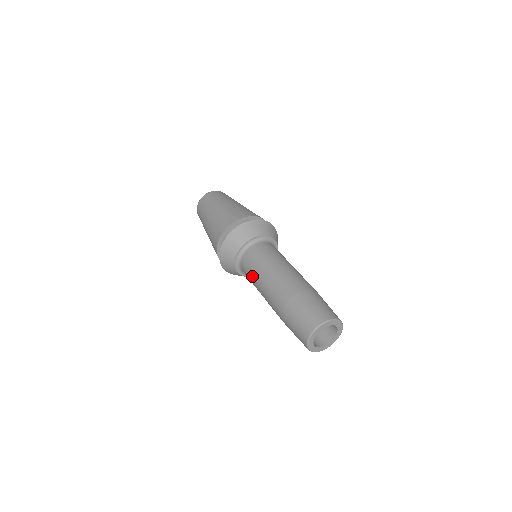
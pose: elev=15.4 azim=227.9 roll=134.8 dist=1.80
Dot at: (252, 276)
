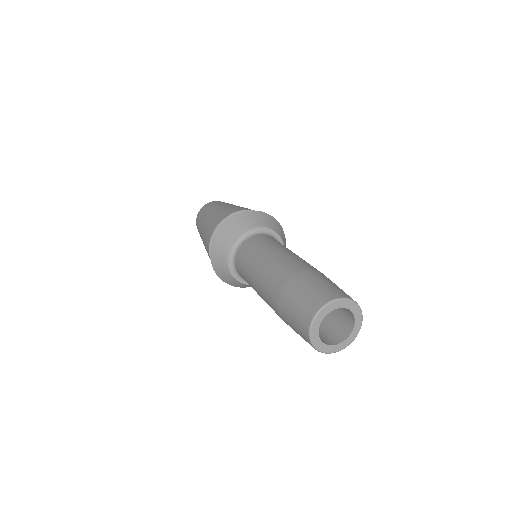
Dot at: (248, 262)
